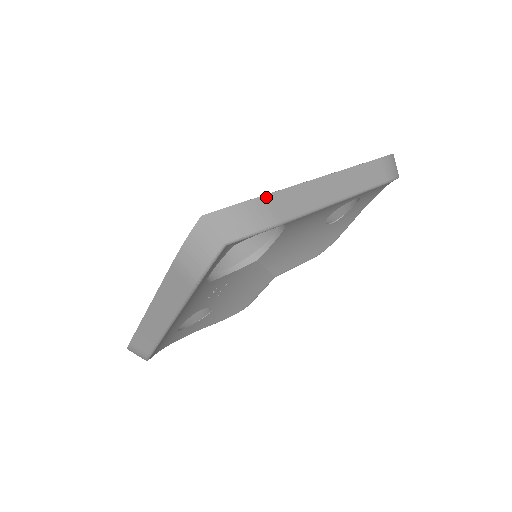
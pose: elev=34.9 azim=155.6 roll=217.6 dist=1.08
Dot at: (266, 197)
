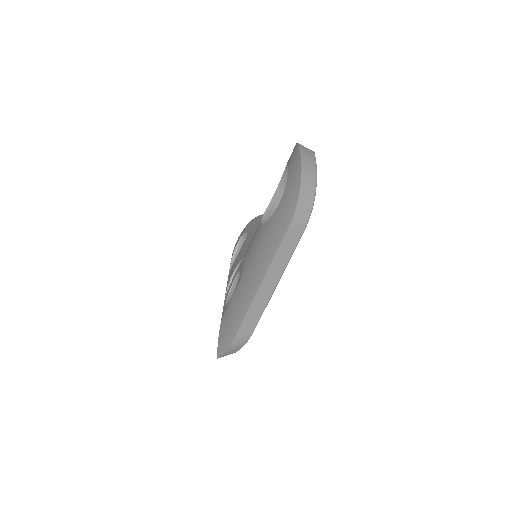
Dot at: (237, 335)
